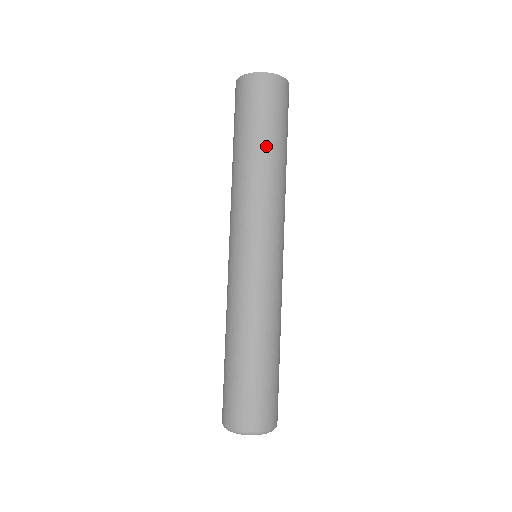
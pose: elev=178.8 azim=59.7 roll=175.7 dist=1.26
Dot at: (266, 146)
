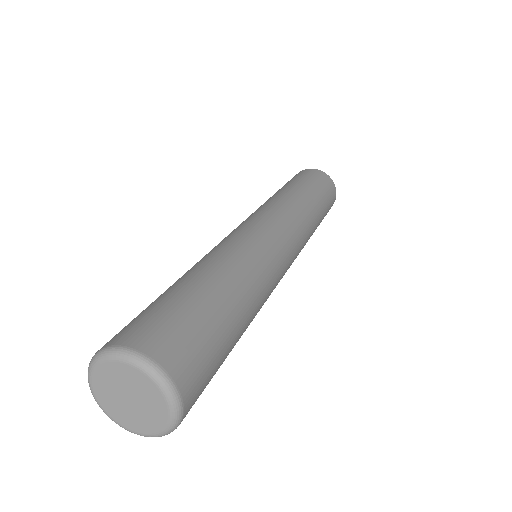
Dot at: (291, 187)
